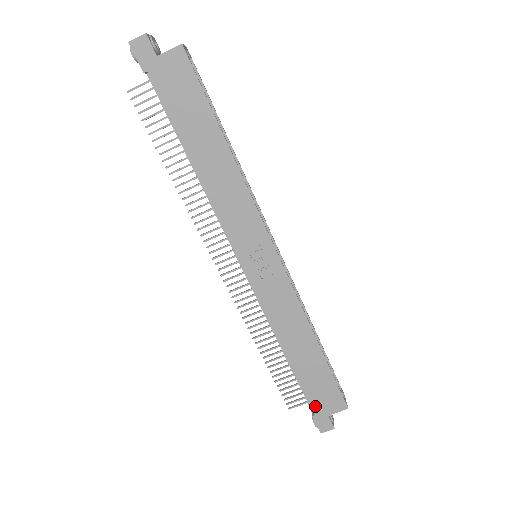
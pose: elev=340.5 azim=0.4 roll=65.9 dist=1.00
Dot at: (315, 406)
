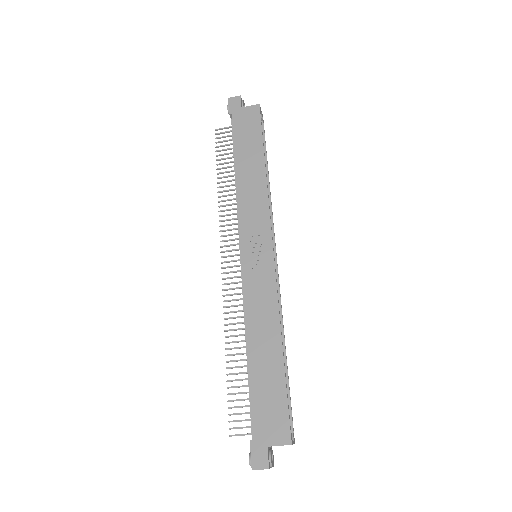
Dot at: (257, 427)
